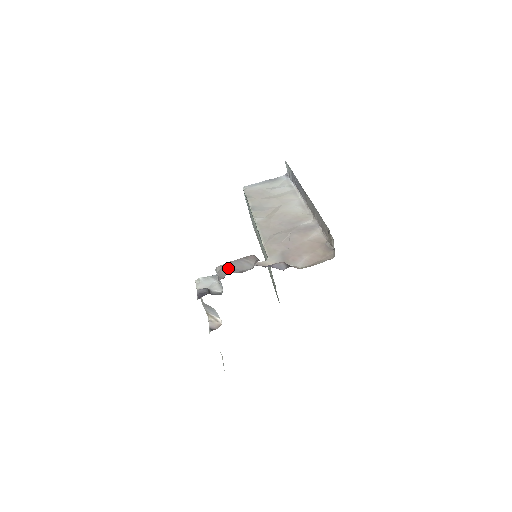
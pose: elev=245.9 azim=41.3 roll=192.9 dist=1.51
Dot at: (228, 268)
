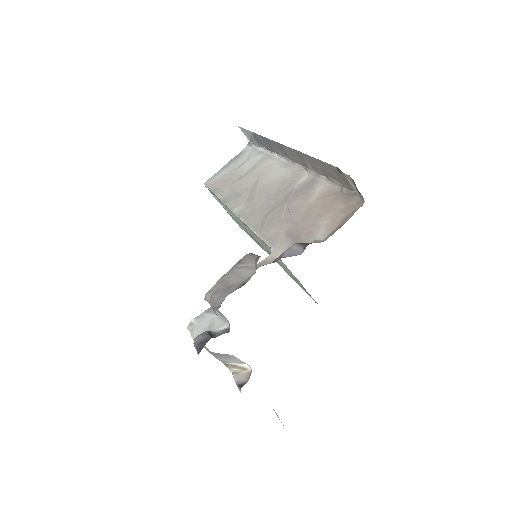
Dot at: (221, 289)
